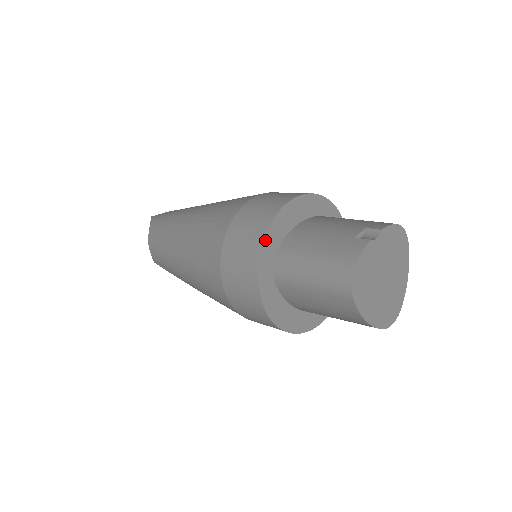
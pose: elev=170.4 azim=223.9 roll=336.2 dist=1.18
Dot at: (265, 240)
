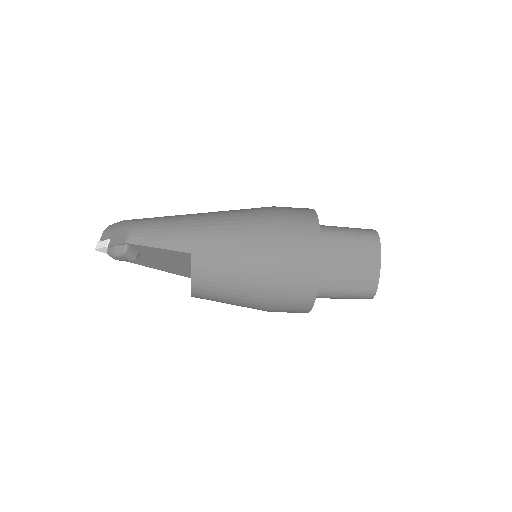
Dot at: occluded
